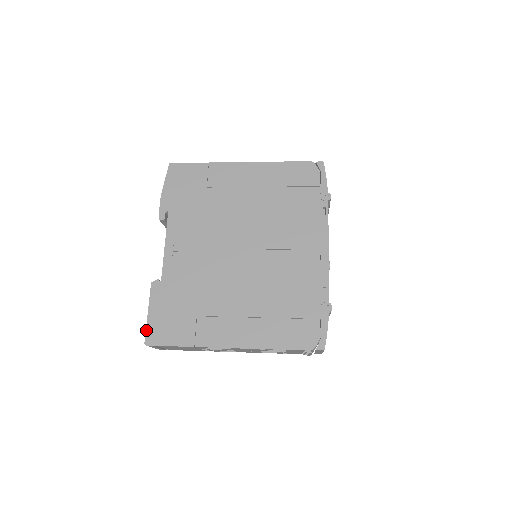
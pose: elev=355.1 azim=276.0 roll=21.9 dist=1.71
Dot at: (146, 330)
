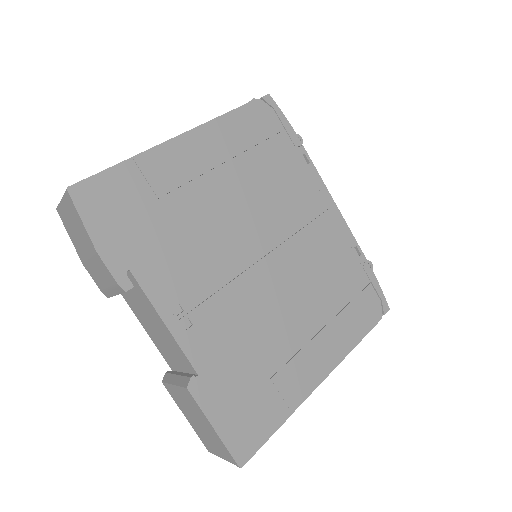
Dot at: (228, 450)
